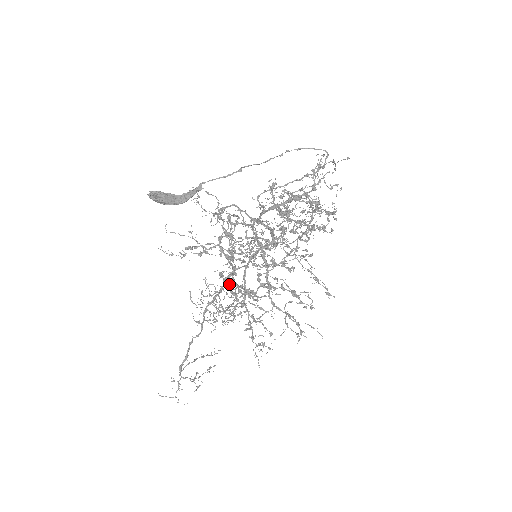
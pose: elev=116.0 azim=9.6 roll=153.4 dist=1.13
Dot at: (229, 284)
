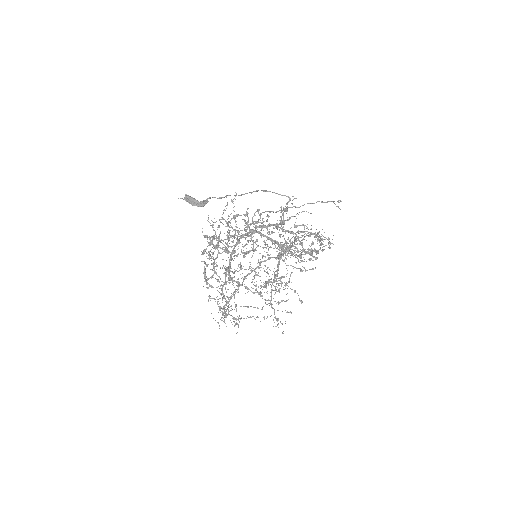
Dot at: (205, 270)
